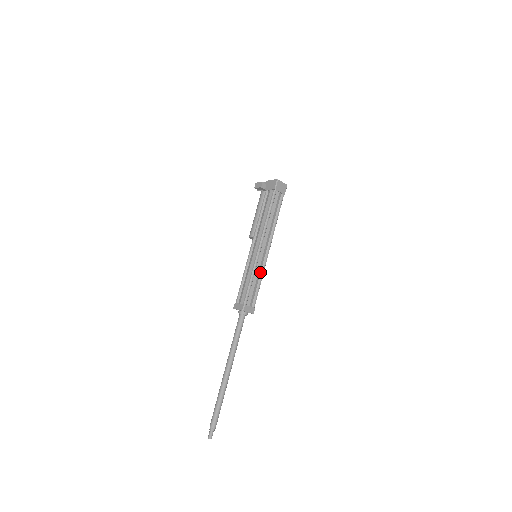
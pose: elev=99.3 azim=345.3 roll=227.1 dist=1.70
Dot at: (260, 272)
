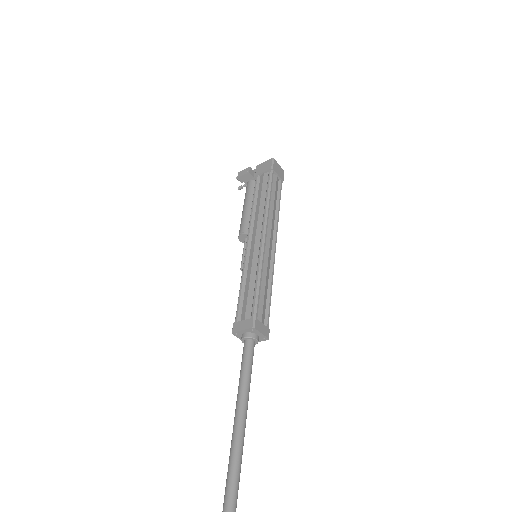
Dot at: (268, 275)
